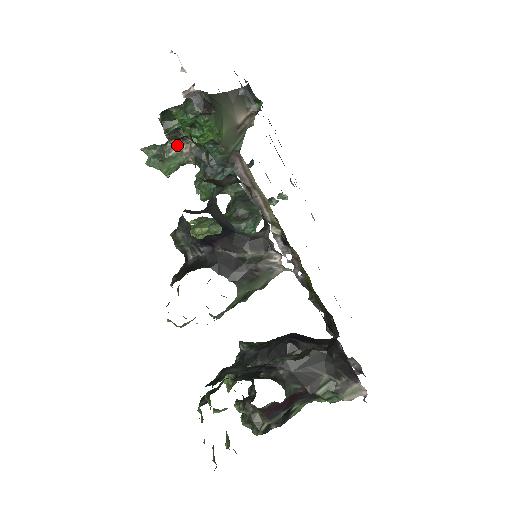
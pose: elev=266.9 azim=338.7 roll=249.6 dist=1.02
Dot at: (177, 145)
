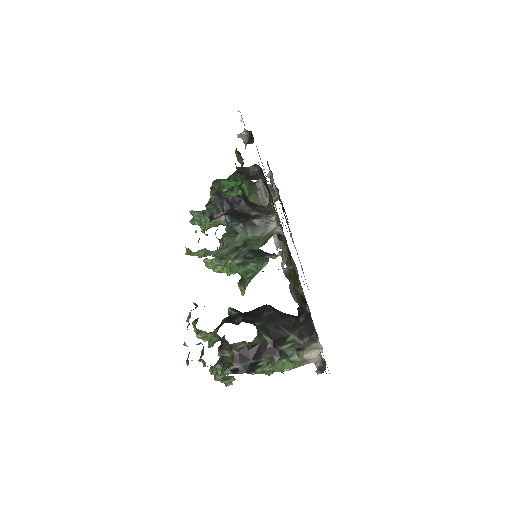
Dot at: occluded
